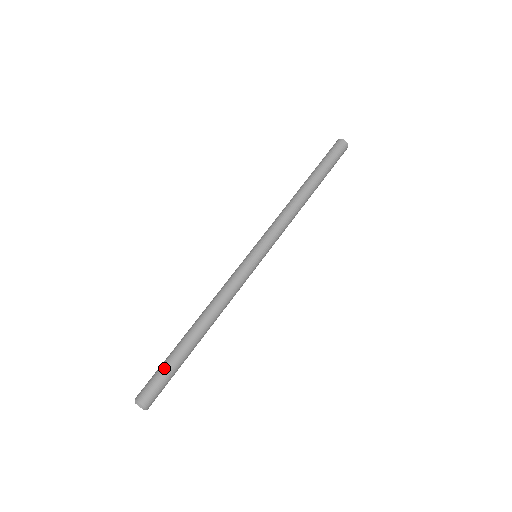
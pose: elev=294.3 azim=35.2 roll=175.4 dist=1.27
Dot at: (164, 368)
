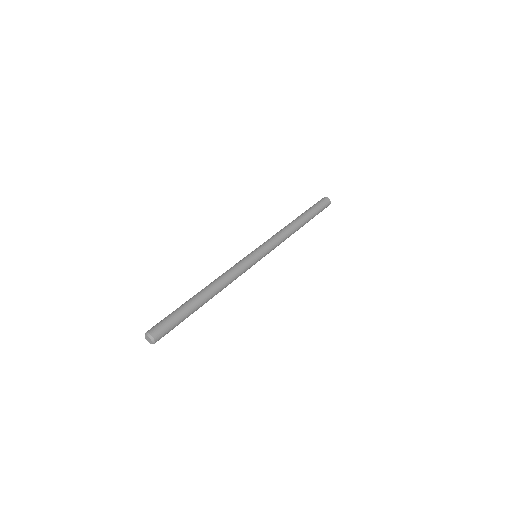
Dot at: (175, 314)
